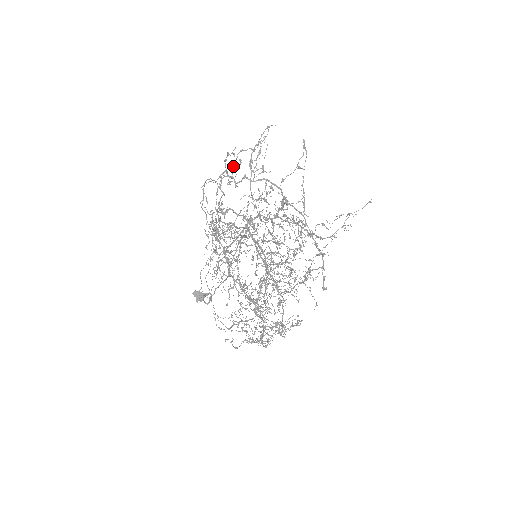
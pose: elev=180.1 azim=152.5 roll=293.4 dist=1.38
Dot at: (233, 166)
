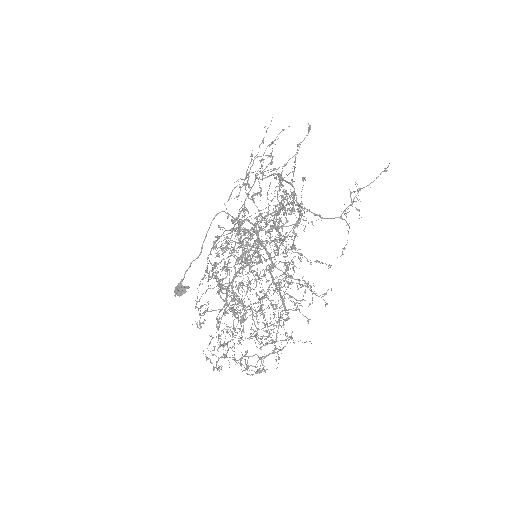
Dot at: occluded
